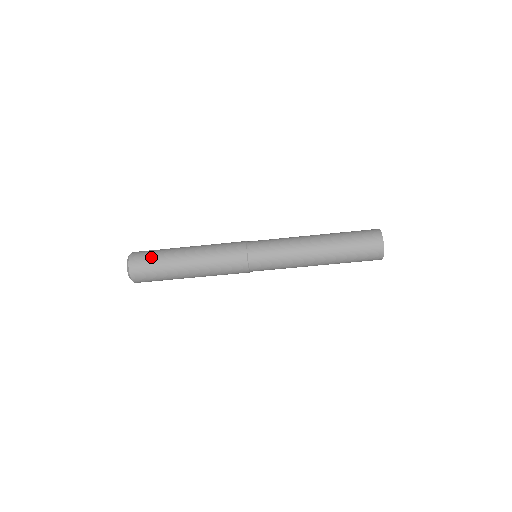
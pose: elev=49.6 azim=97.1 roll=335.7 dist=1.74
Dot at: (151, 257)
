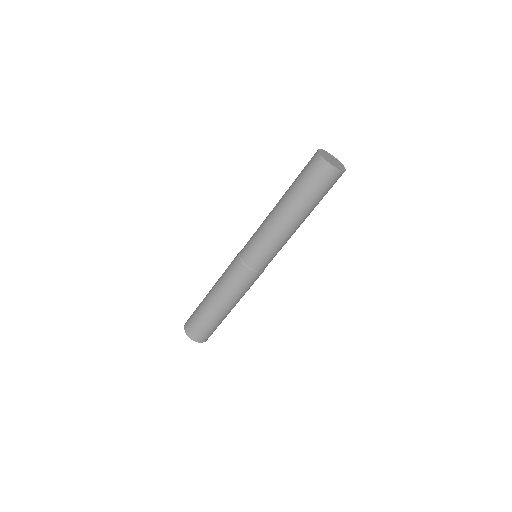
Dot at: (195, 319)
